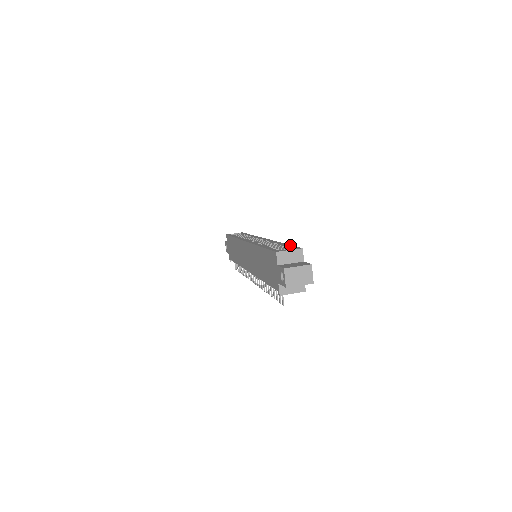
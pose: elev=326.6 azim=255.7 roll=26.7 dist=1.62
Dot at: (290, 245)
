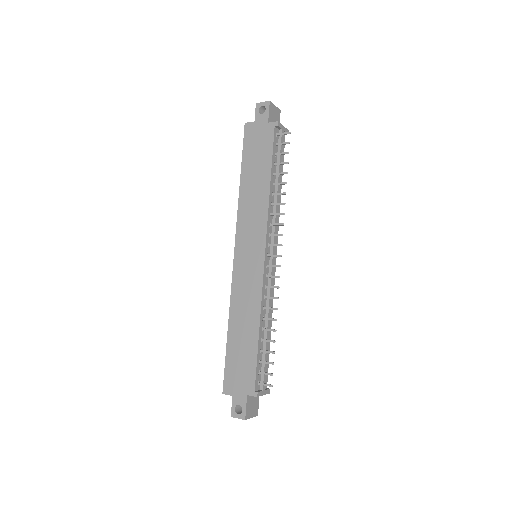
Dot at: occluded
